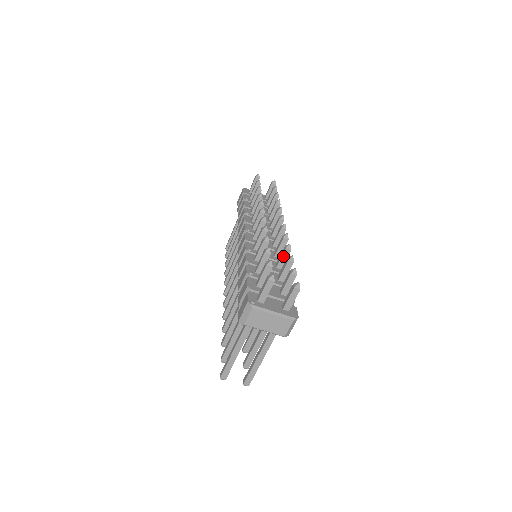
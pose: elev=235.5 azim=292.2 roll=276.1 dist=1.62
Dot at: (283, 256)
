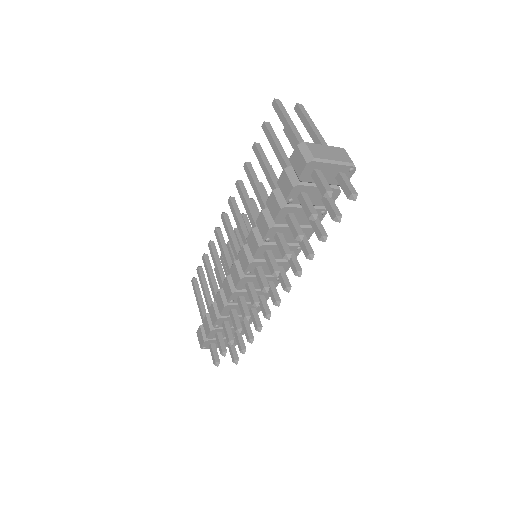
Dot at: (254, 323)
